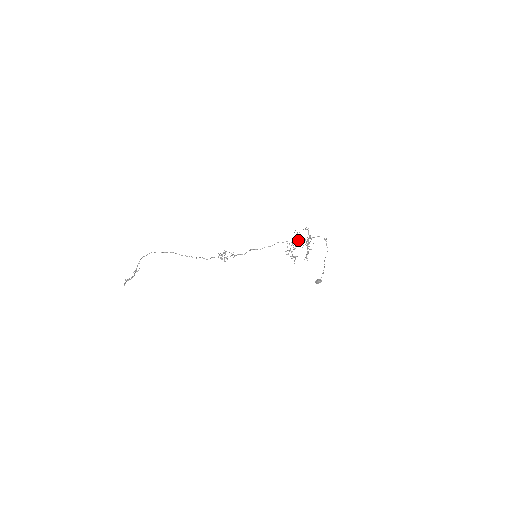
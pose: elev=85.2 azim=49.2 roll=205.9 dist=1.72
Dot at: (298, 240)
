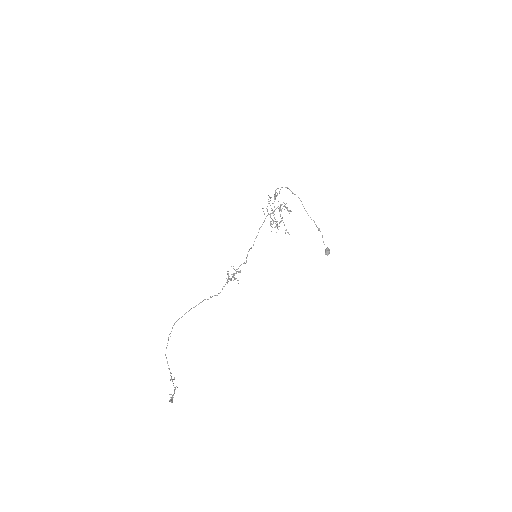
Dot at: occluded
